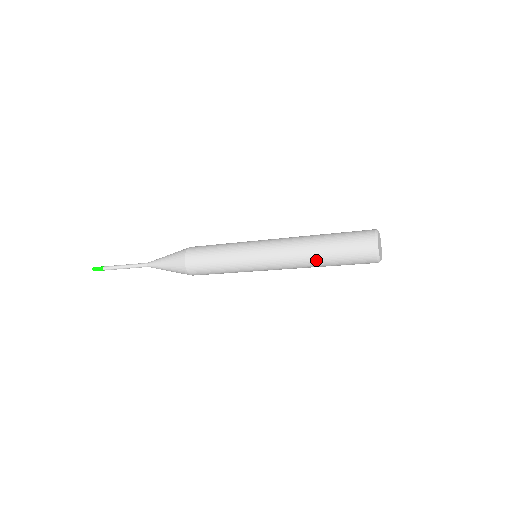
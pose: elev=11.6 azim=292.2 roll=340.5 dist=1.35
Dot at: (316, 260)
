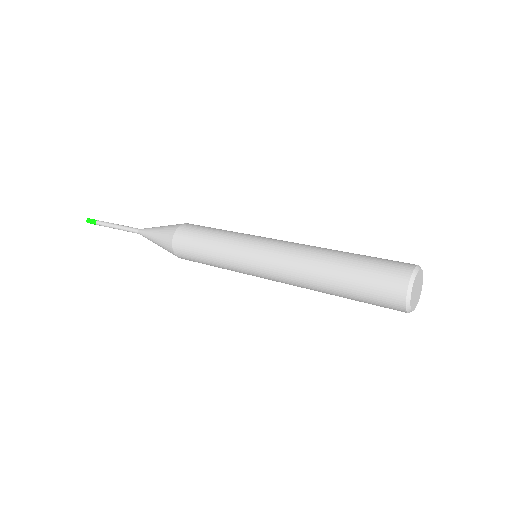
Dot at: (323, 283)
